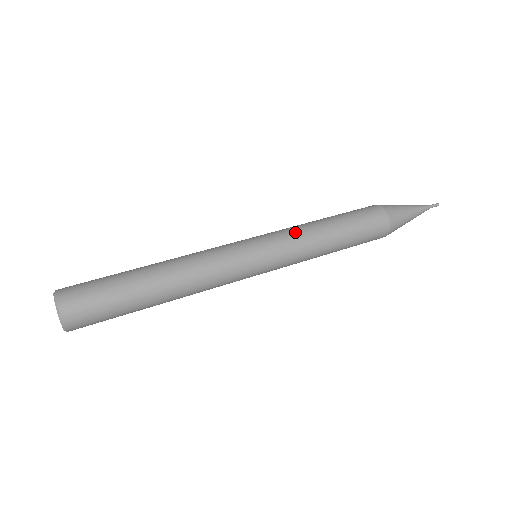
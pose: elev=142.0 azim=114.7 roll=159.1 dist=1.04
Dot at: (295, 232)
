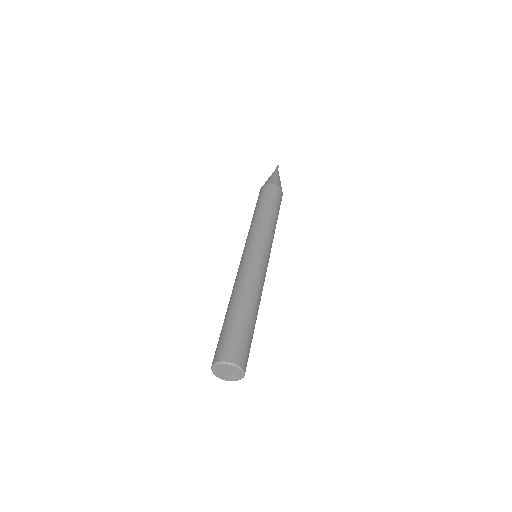
Dot at: (268, 229)
